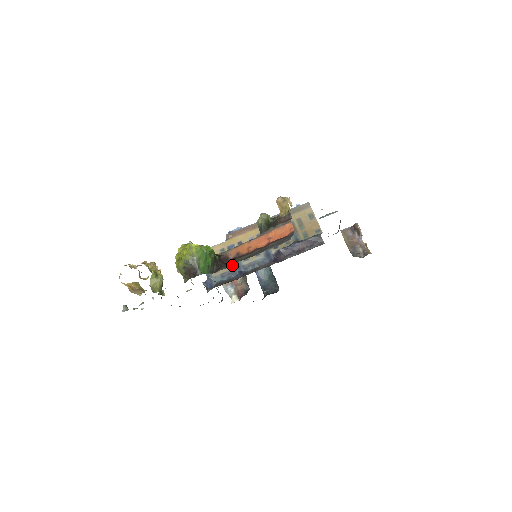
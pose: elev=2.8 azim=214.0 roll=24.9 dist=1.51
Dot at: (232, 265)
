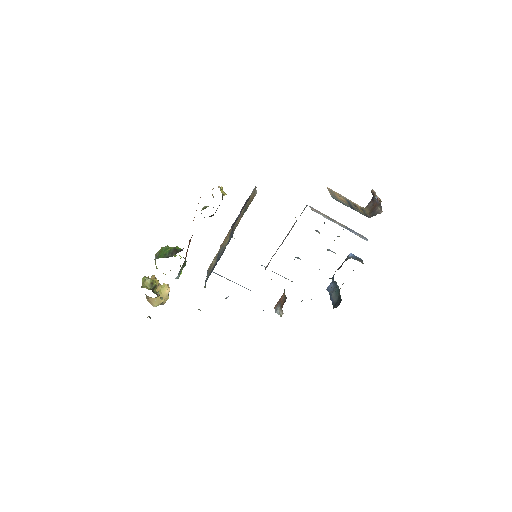
Dot at: (216, 262)
